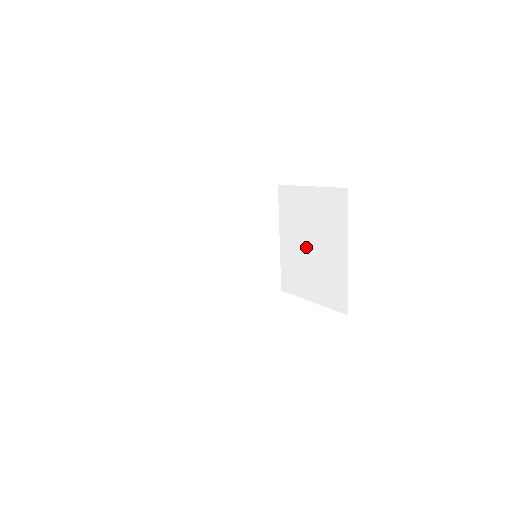
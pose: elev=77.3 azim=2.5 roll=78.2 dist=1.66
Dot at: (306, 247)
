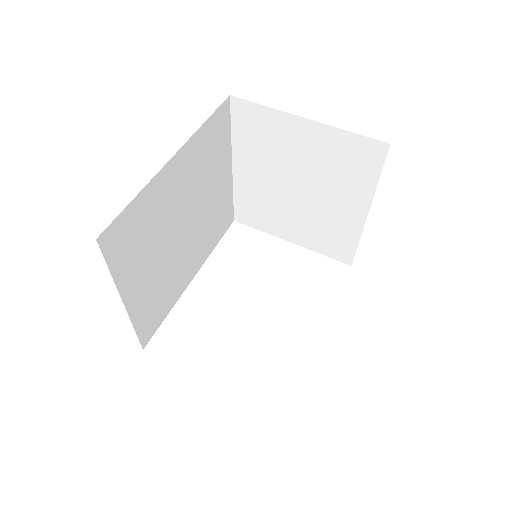
Dot at: (288, 189)
